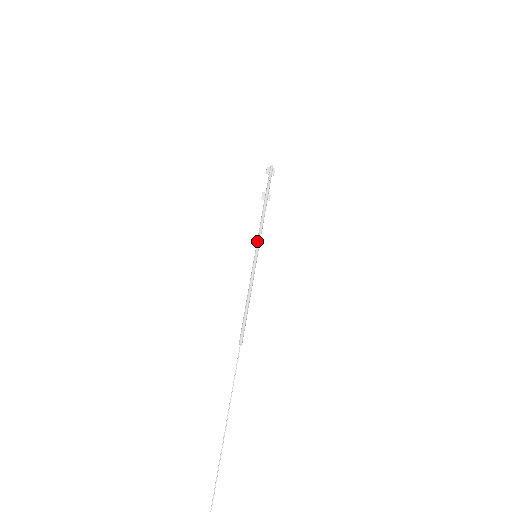
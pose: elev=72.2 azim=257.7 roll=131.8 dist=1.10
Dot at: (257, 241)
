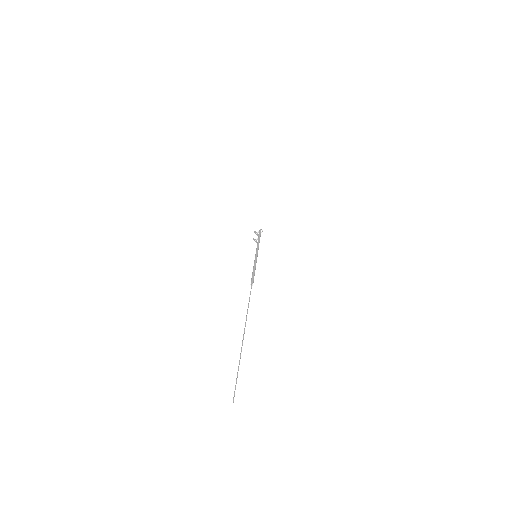
Dot at: (257, 250)
